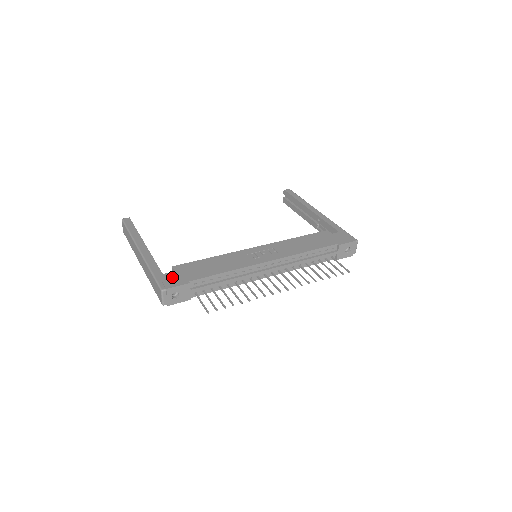
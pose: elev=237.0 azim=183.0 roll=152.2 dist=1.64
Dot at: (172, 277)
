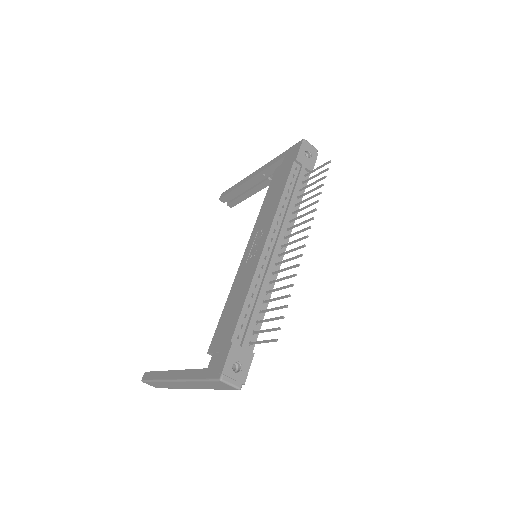
Dot at: (216, 359)
